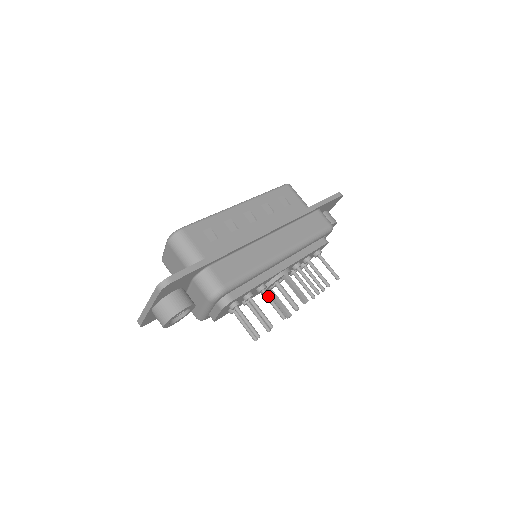
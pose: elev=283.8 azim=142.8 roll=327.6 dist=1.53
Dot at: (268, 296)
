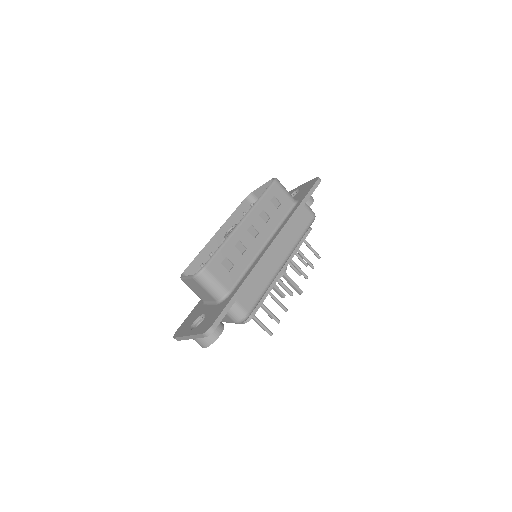
Dot at: (273, 296)
